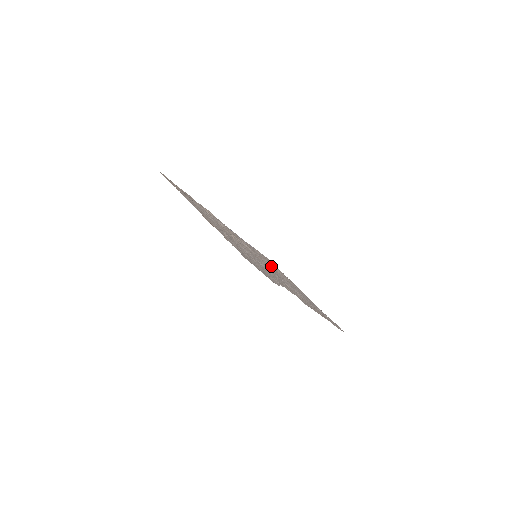
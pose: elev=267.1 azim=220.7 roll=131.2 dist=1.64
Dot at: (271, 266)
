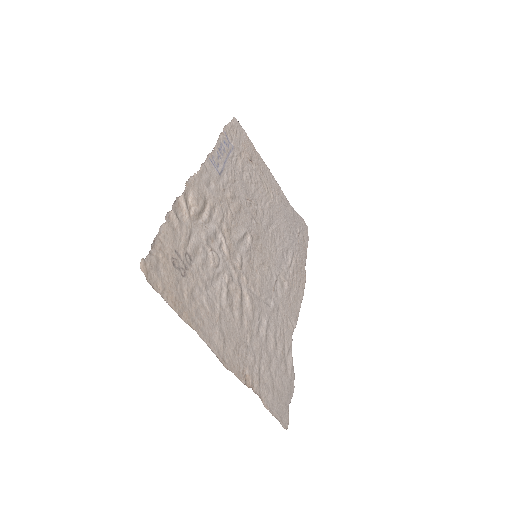
Dot at: (255, 190)
